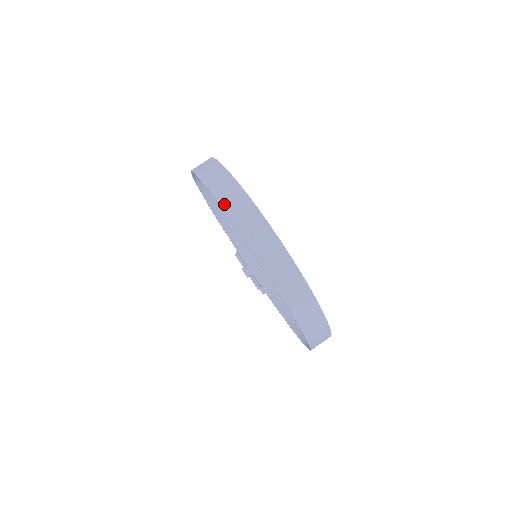
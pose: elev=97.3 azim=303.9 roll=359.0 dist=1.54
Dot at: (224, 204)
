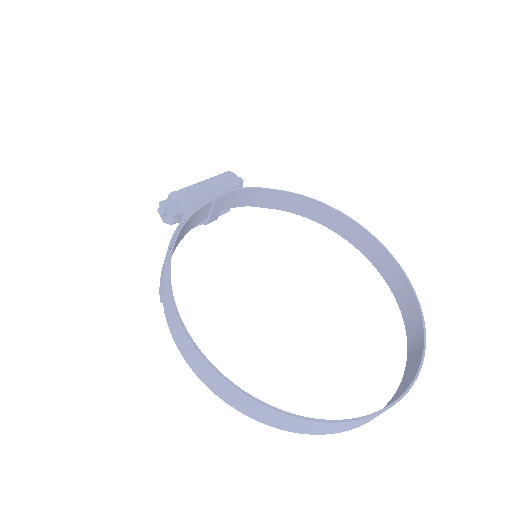
Dot at: occluded
